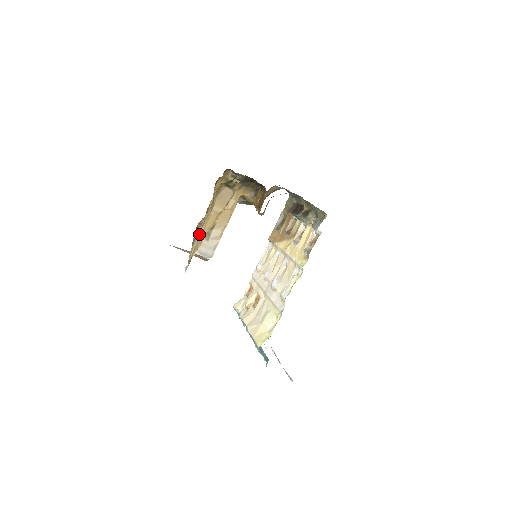
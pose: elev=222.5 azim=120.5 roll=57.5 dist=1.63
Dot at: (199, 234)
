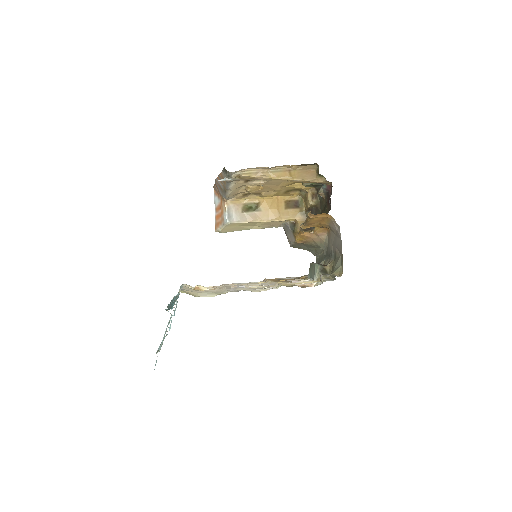
Dot at: (264, 170)
